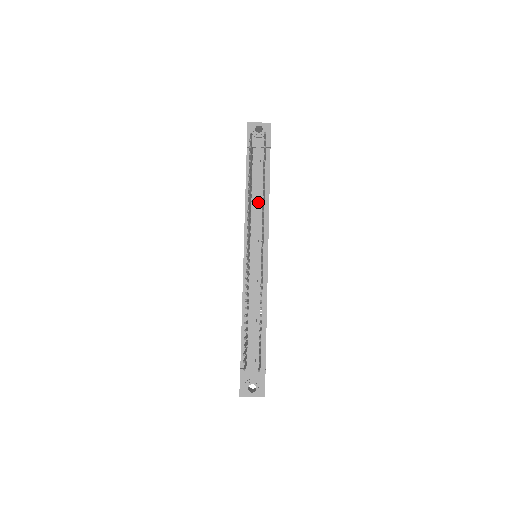
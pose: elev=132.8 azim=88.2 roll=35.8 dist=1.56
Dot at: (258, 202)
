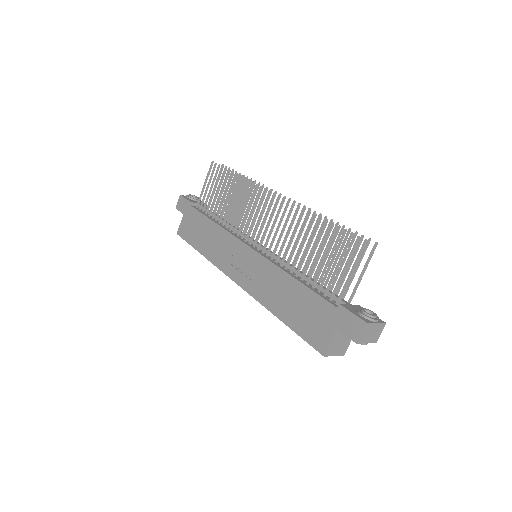
Dot at: (230, 224)
